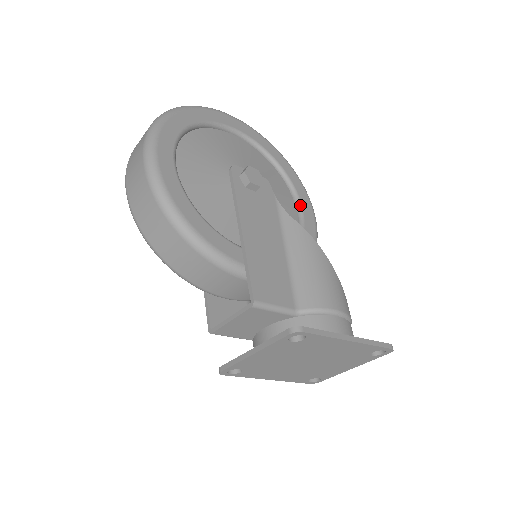
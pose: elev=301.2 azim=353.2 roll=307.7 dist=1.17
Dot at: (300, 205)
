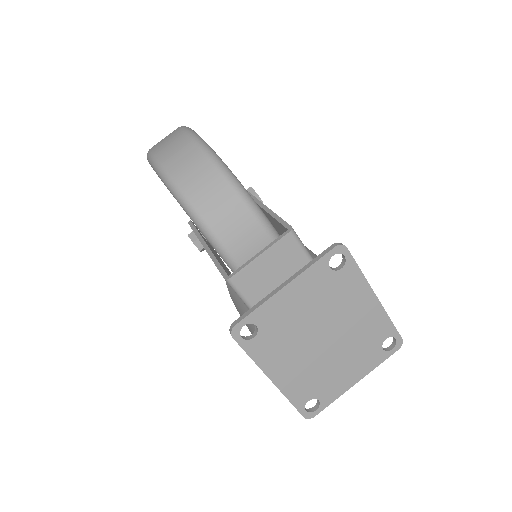
Dot at: occluded
